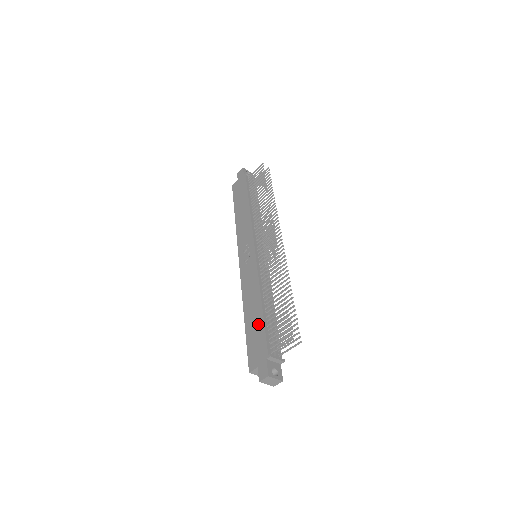
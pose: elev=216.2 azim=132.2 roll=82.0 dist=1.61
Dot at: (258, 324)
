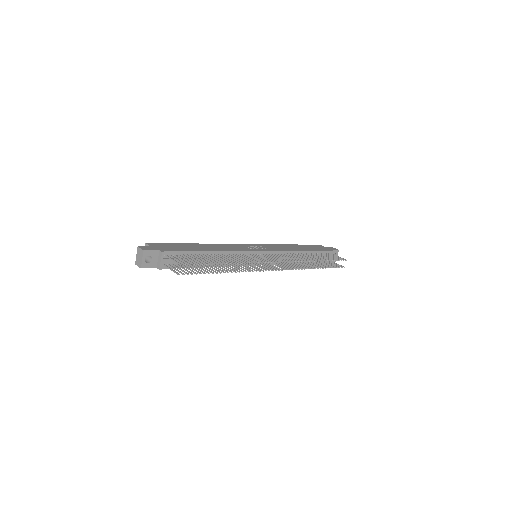
Dot at: (191, 248)
